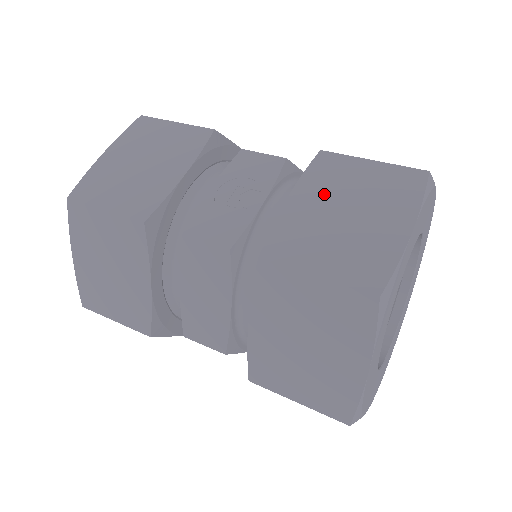
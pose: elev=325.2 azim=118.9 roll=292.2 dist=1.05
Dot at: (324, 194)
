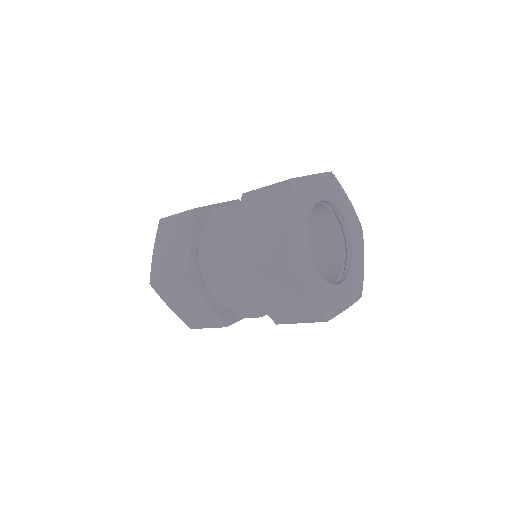
Dot at: occluded
